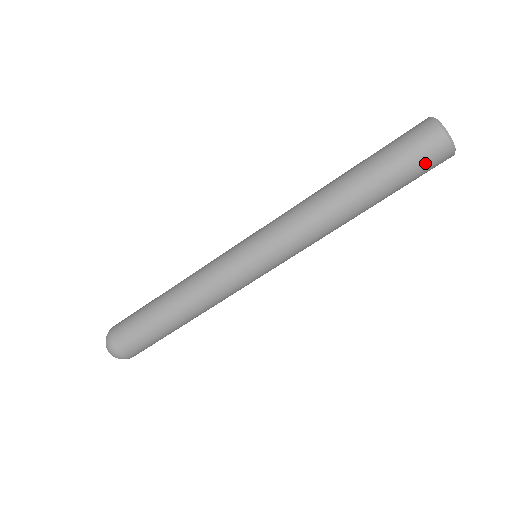
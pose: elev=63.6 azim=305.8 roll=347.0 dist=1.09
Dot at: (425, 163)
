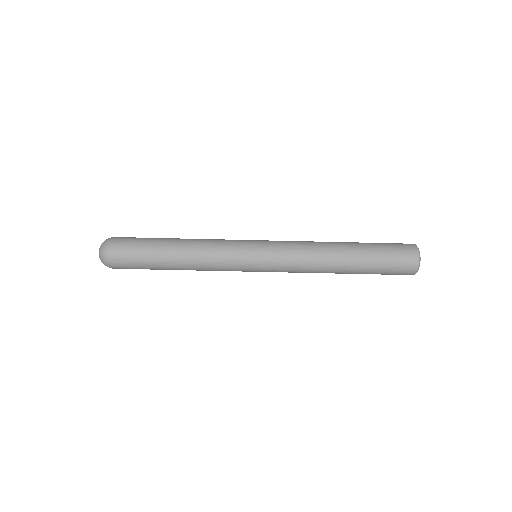
Dot at: (398, 265)
